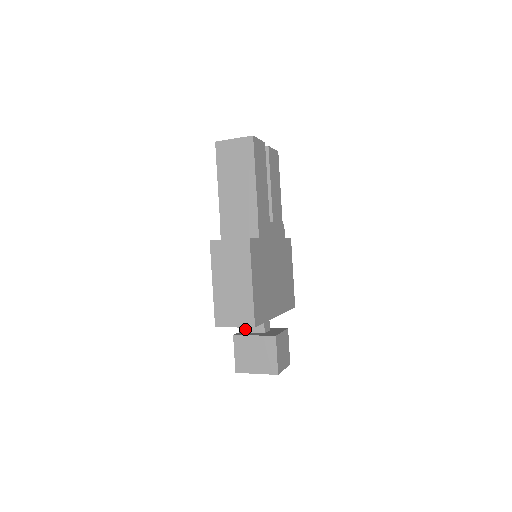
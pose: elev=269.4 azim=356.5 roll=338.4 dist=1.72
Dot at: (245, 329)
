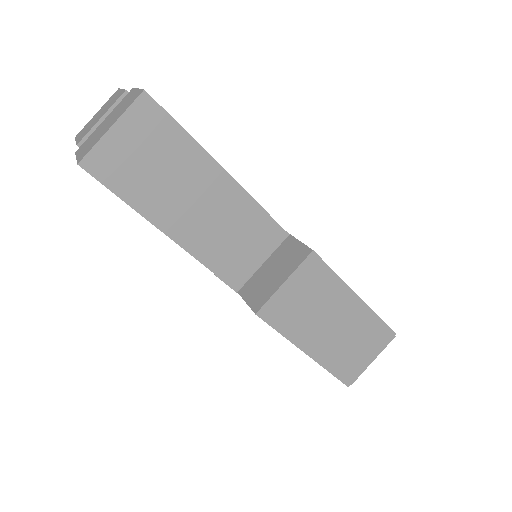
Dot at: occluded
